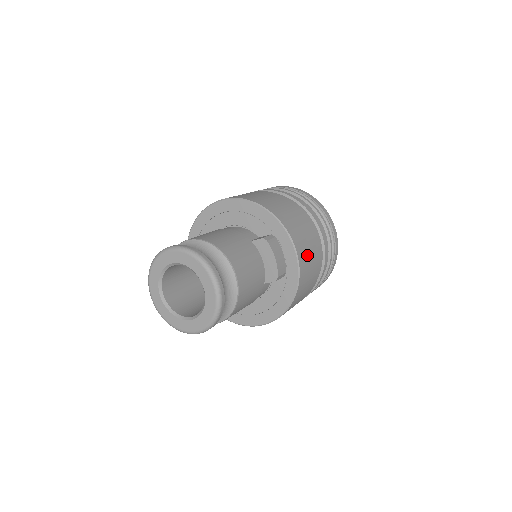
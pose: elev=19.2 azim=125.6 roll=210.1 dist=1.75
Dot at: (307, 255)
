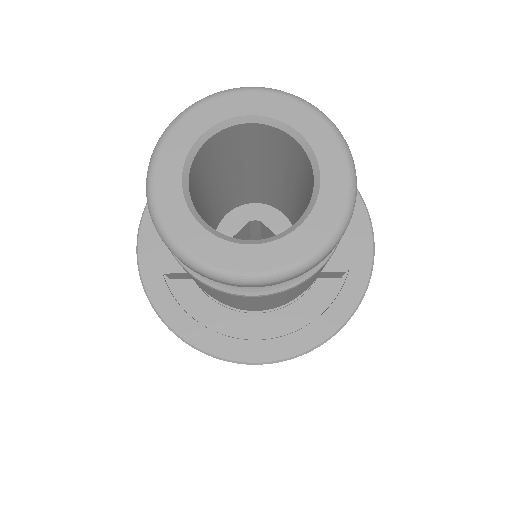
Dot at: occluded
